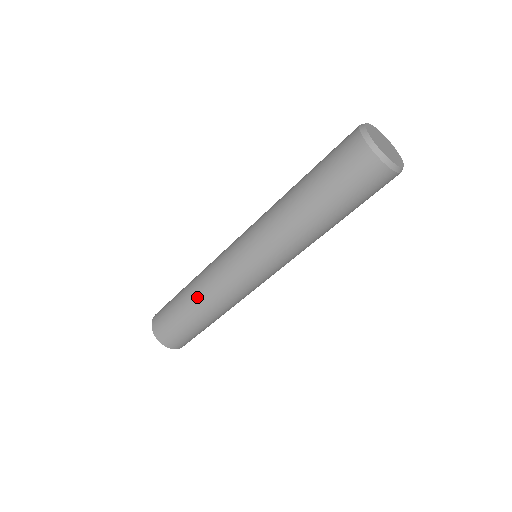
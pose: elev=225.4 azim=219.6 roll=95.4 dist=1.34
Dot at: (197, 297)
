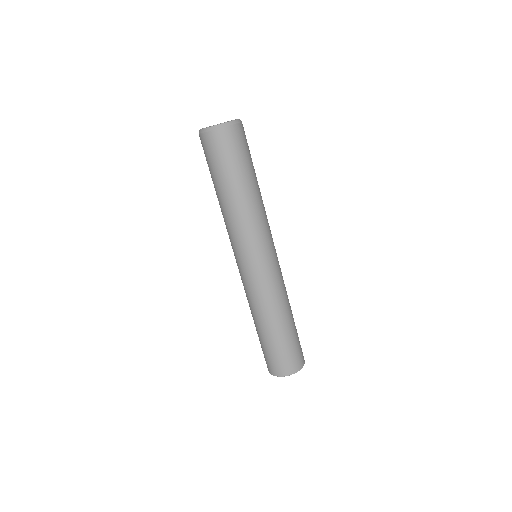
Dot at: occluded
